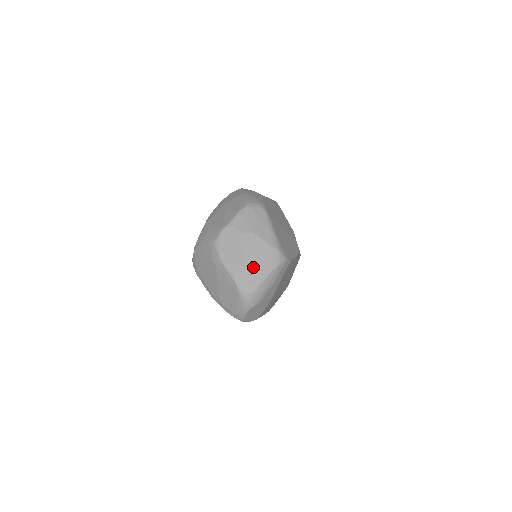
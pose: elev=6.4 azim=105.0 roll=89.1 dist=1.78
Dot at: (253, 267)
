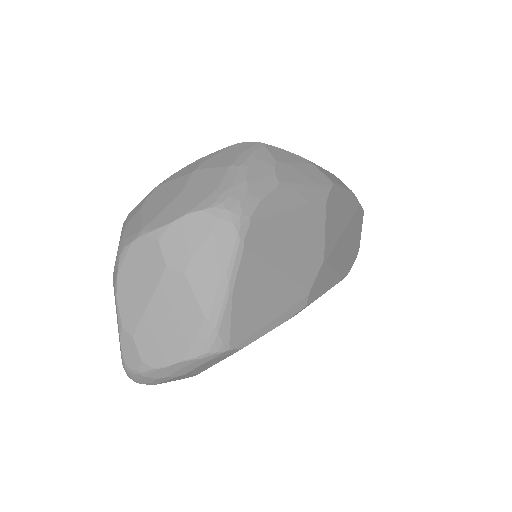
Dot at: (156, 335)
